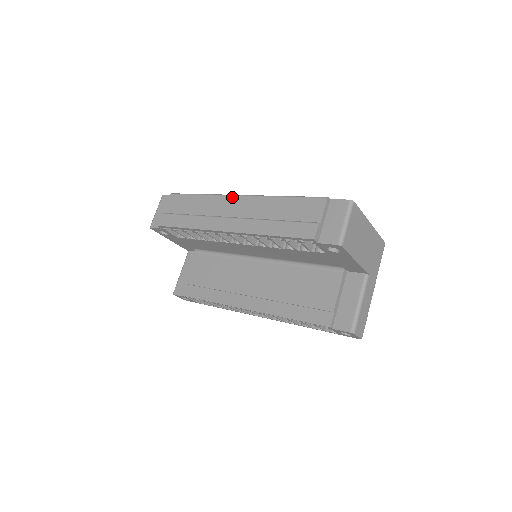
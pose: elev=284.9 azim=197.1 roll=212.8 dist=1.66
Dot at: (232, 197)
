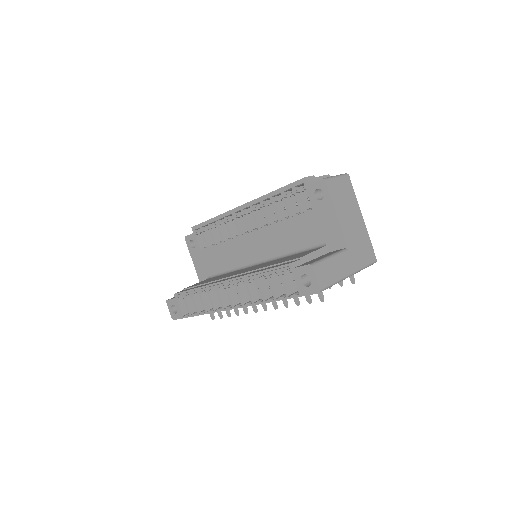
Dot at: occluded
